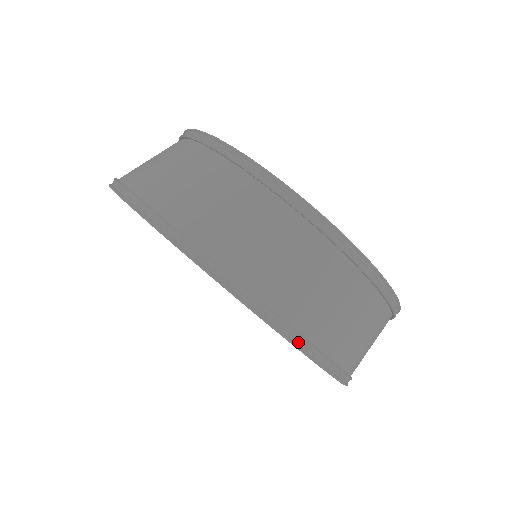
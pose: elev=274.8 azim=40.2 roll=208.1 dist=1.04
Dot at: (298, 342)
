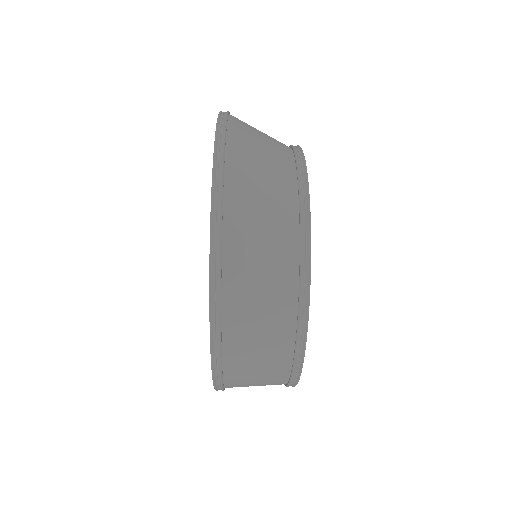
Dot at: occluded
